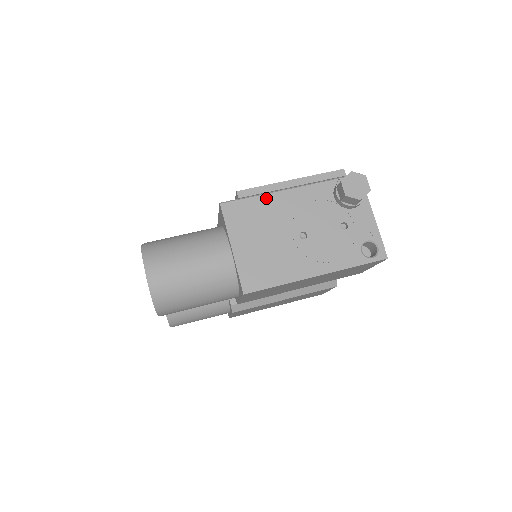
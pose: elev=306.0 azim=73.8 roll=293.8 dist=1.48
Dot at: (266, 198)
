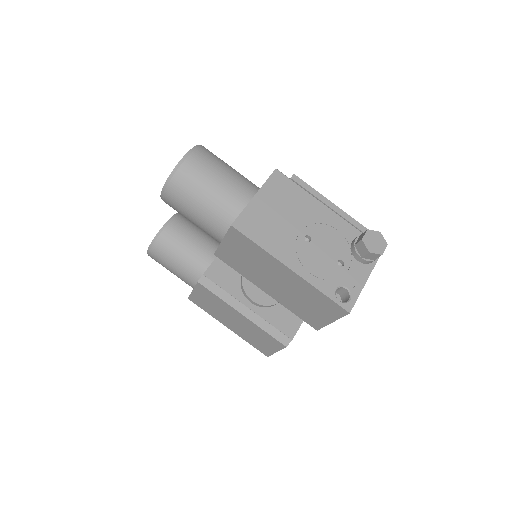
Dot at: (308, 196)
